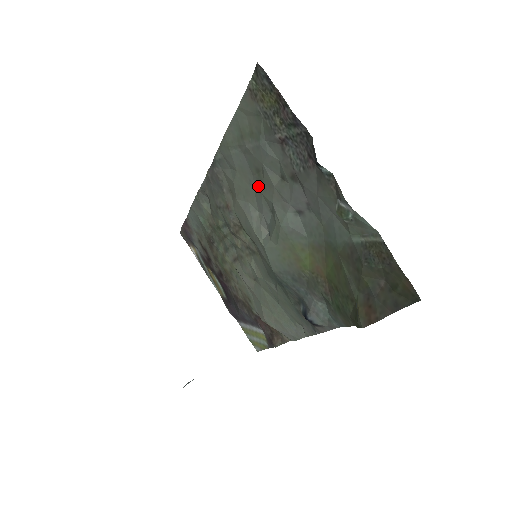
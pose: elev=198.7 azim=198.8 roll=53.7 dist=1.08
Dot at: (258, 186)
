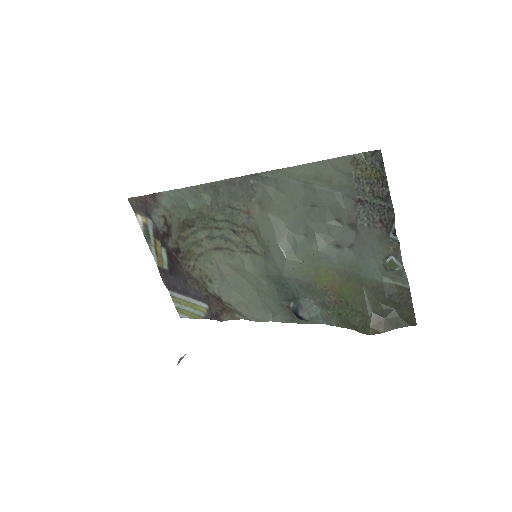
Dot at: (304, 214)
